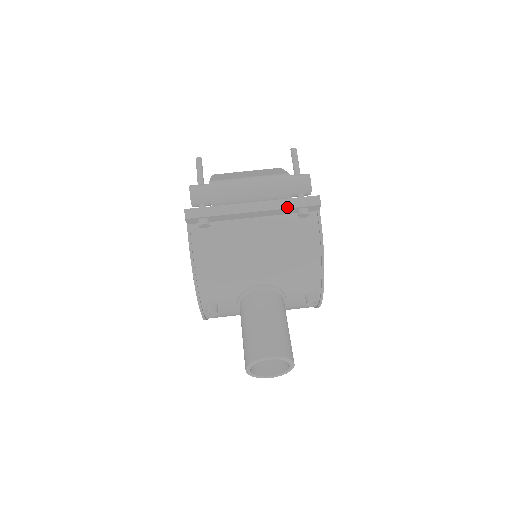
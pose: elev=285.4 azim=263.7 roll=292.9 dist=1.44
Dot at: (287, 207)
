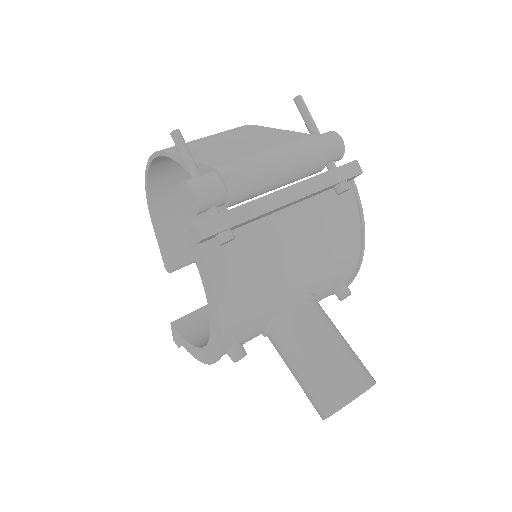
Dot at: (328, 185)
